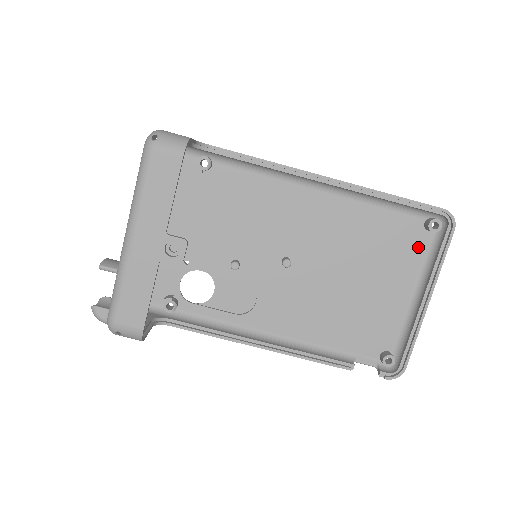
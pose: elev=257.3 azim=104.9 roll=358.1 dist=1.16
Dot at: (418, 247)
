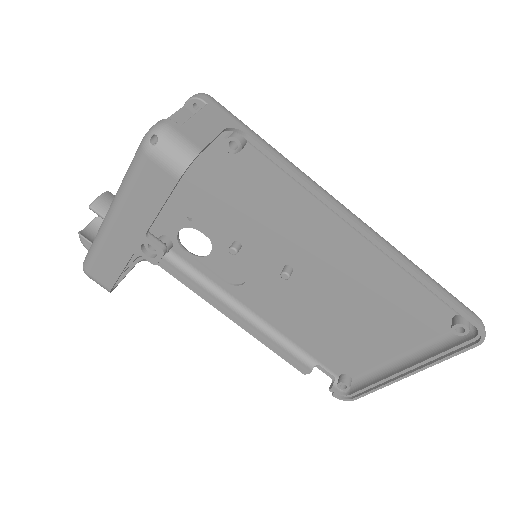
Dot at: (432, 329)
